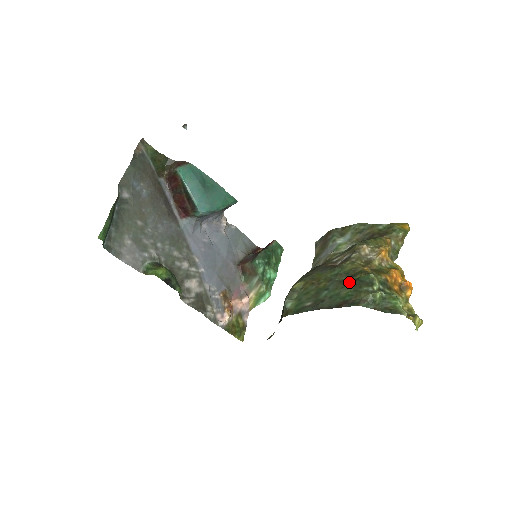
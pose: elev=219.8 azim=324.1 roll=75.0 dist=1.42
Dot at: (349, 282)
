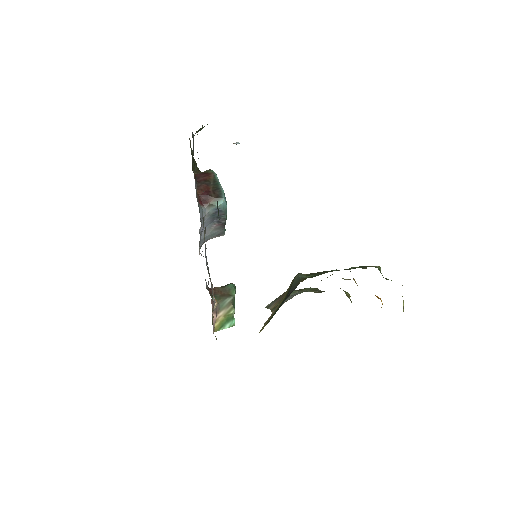
Dot at: occluded
